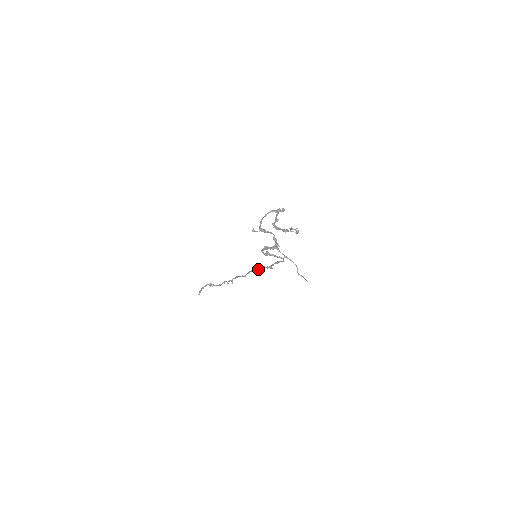
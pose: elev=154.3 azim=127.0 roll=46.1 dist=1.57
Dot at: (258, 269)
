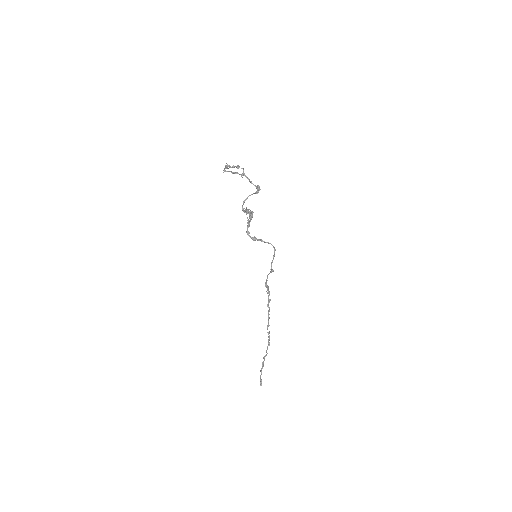
Dot at: occluded
